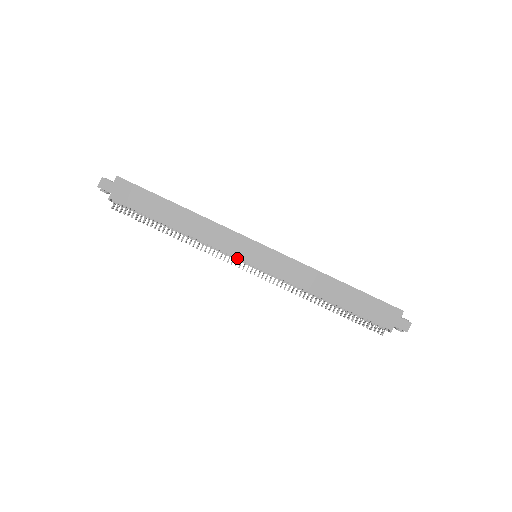
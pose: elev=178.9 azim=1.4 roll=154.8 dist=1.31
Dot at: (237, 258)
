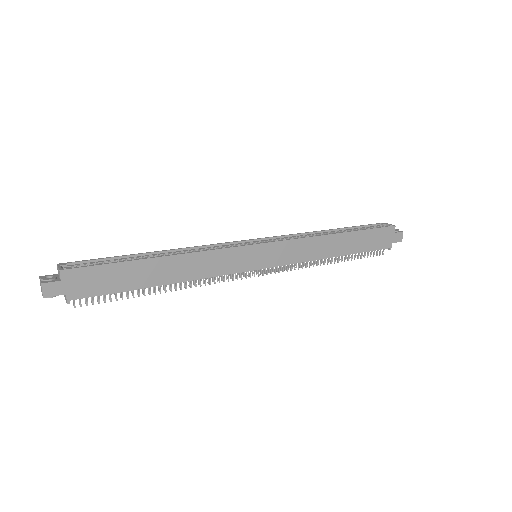
Dot at: occluded
